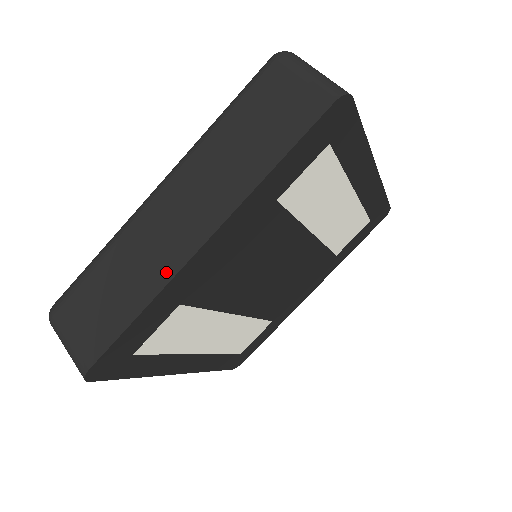
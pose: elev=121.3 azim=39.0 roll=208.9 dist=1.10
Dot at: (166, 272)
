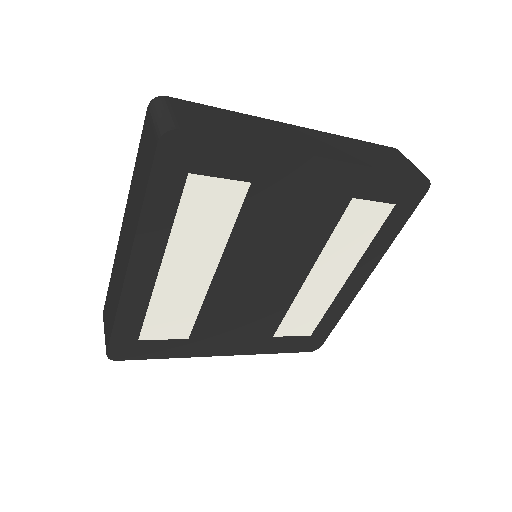
Dot at: (284, 146)
